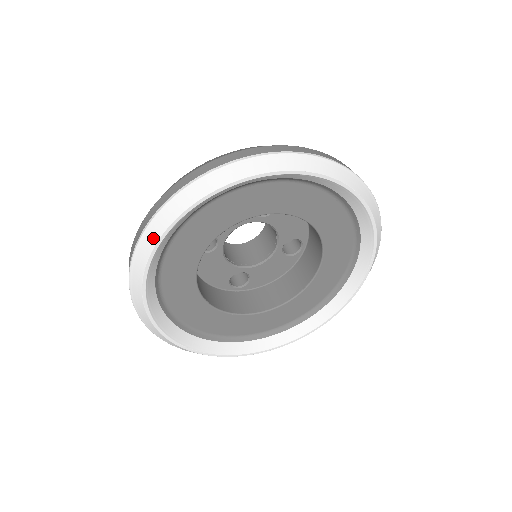
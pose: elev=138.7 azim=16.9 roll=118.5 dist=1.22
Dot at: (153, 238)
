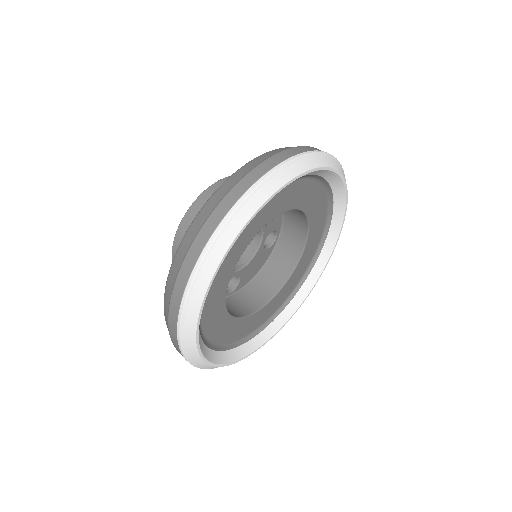
Dot at: (213, 264)
